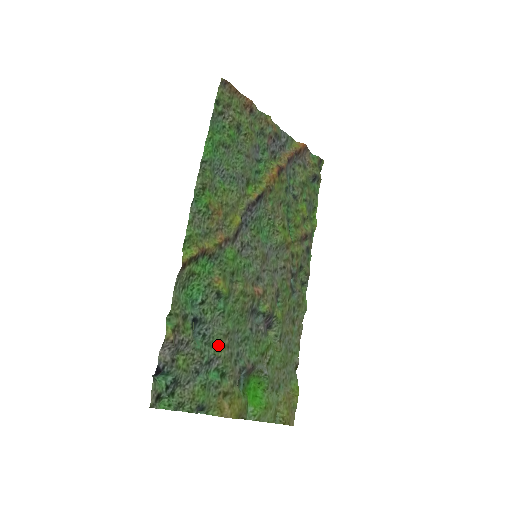
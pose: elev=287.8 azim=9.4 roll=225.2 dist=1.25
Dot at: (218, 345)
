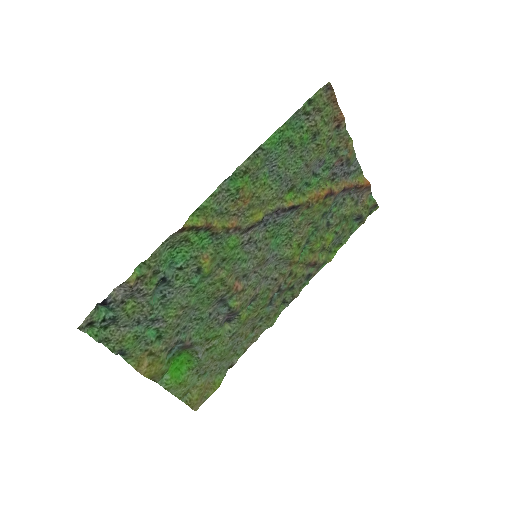
Dot at: (171, 311)
